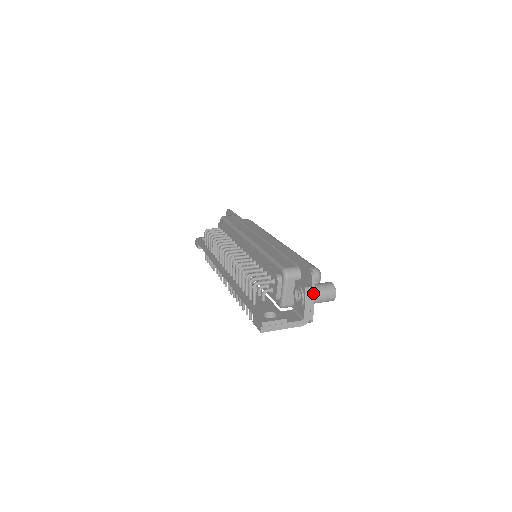
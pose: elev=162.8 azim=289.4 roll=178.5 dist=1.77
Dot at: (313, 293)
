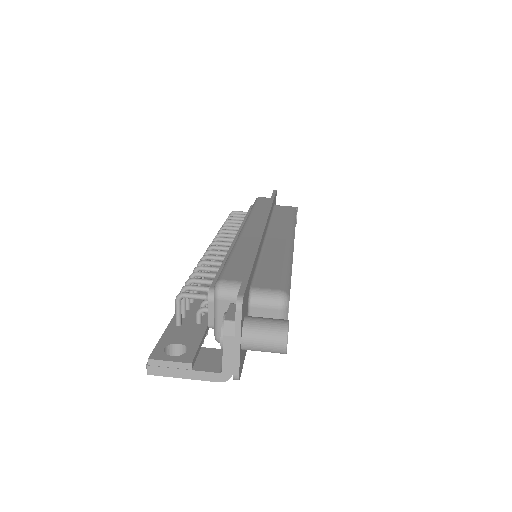
Dot at: (238, 332)
